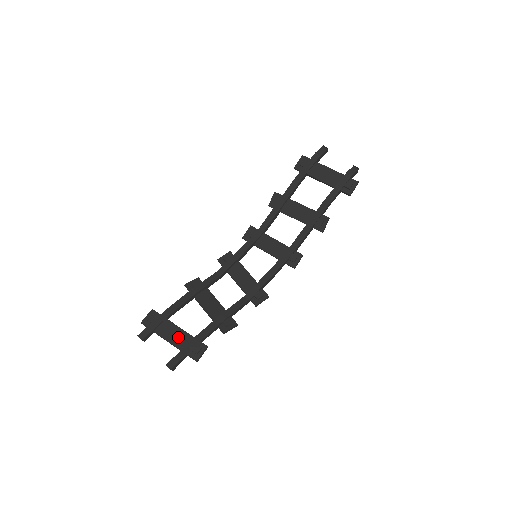
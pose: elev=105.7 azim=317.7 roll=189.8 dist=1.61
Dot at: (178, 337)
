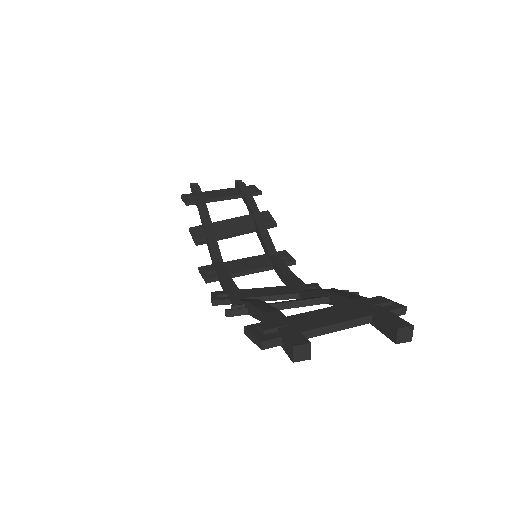
Dot at: (338, 313)
